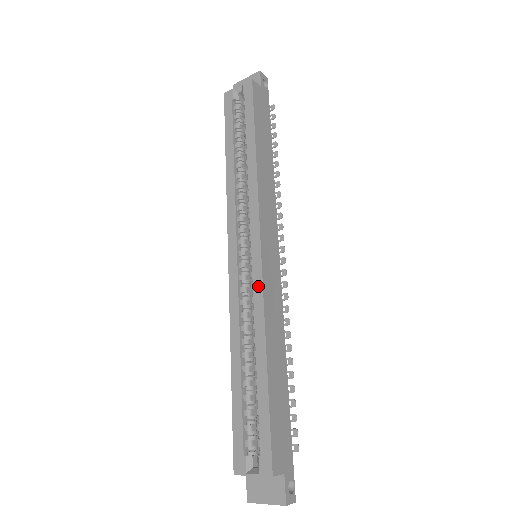
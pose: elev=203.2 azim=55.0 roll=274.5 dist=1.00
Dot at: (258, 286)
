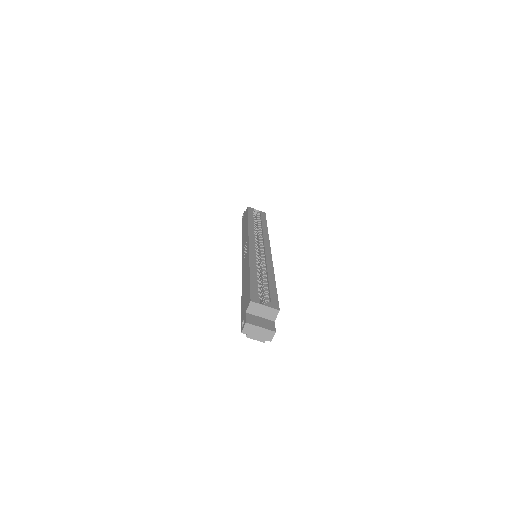
Dot at: (269, 258)
